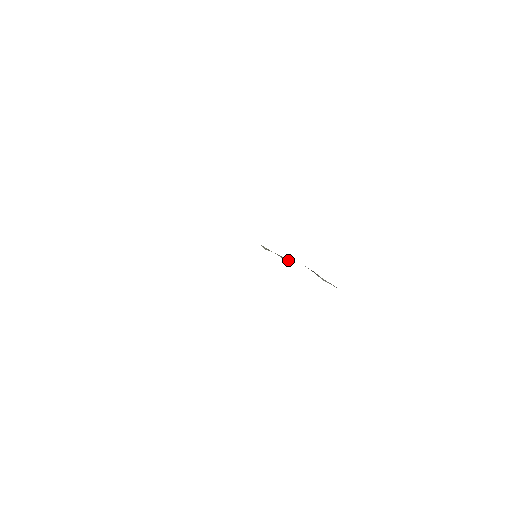
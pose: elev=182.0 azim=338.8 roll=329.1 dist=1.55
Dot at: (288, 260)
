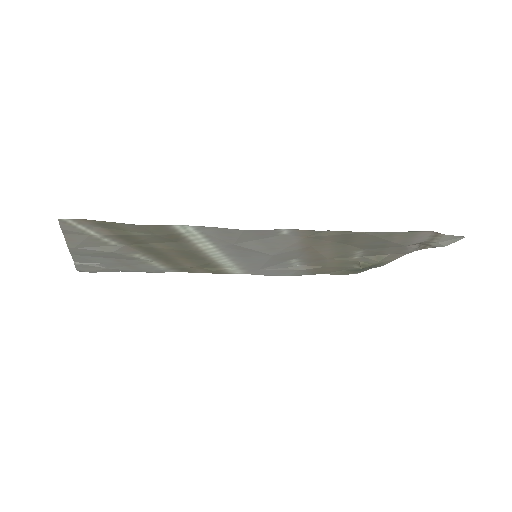
Dot at: (381, 257)
